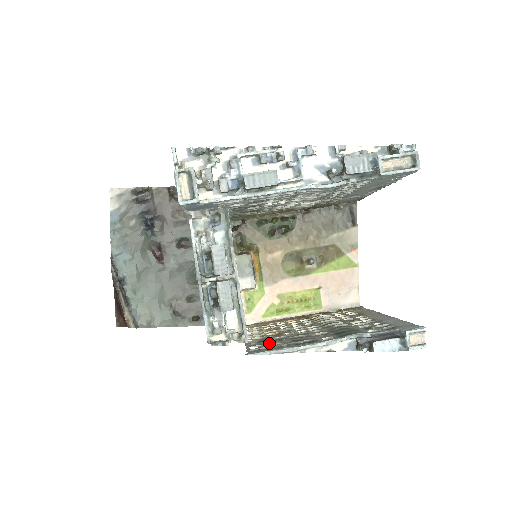
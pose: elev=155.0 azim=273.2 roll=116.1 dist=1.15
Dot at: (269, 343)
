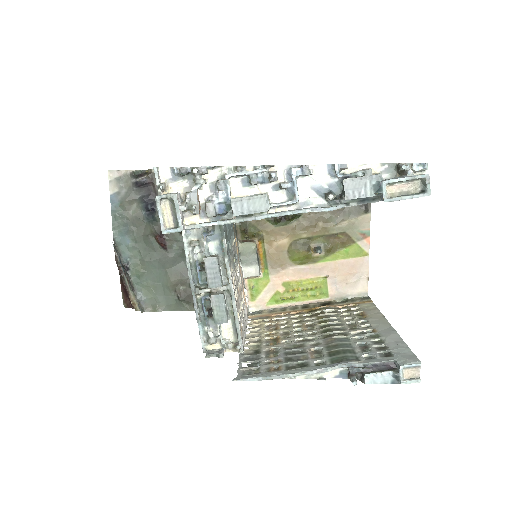
Dot at: (262, 359)
